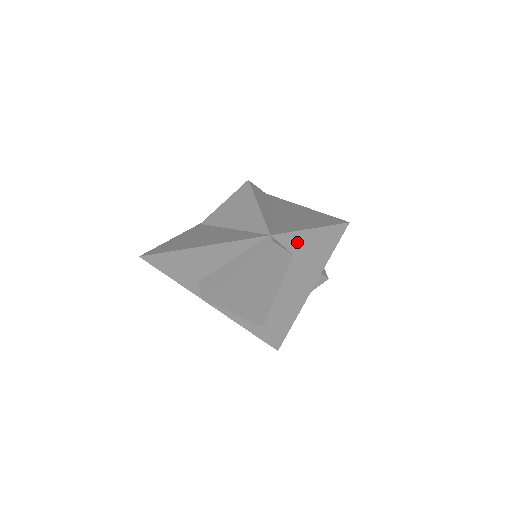
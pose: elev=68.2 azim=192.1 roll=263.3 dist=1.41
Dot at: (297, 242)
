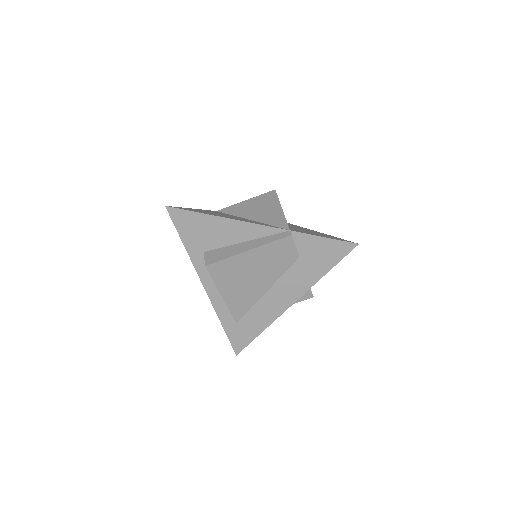
Dot at: (309, 246)
